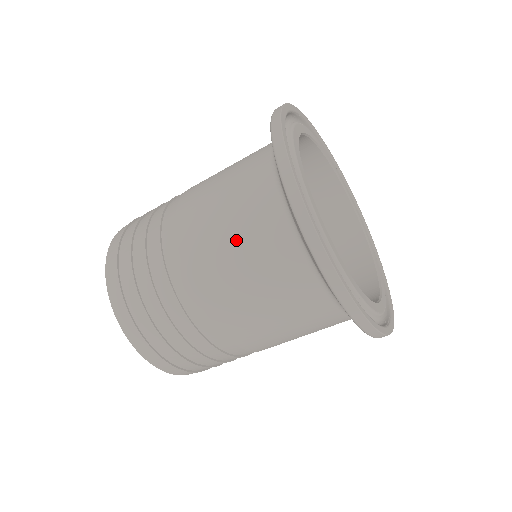
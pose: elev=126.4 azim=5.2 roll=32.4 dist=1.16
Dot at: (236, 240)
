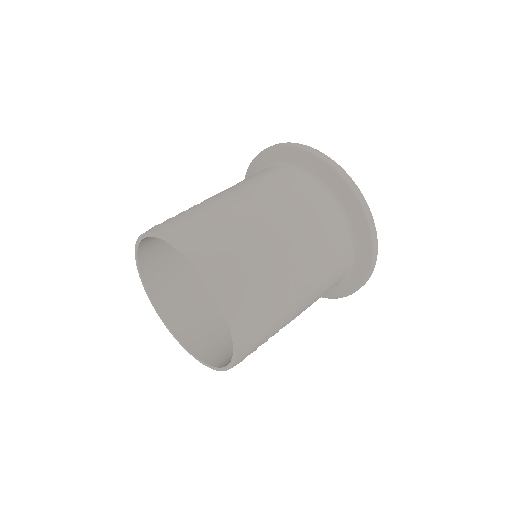
Dot at: (319, 239)
